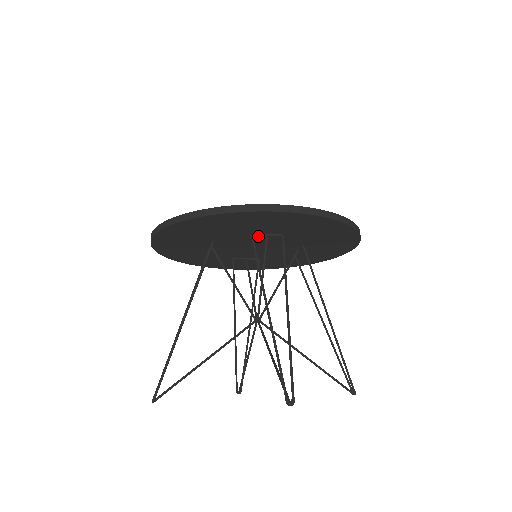
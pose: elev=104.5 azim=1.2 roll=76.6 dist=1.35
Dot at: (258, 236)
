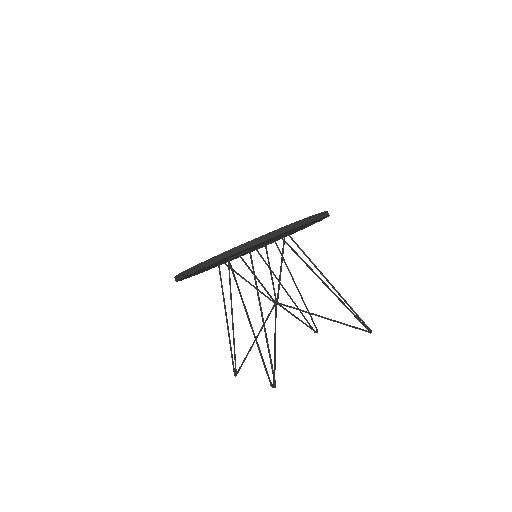
Dot at: occluded
